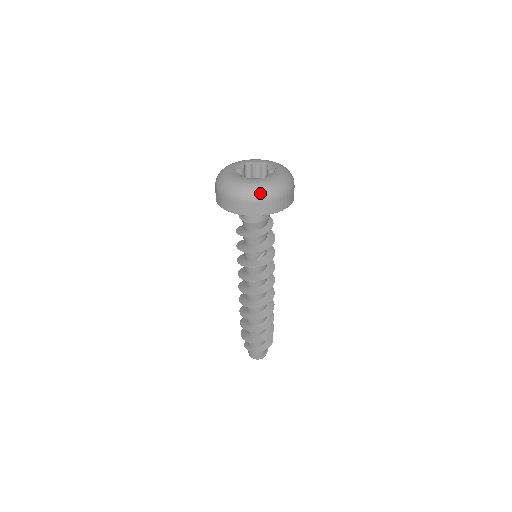
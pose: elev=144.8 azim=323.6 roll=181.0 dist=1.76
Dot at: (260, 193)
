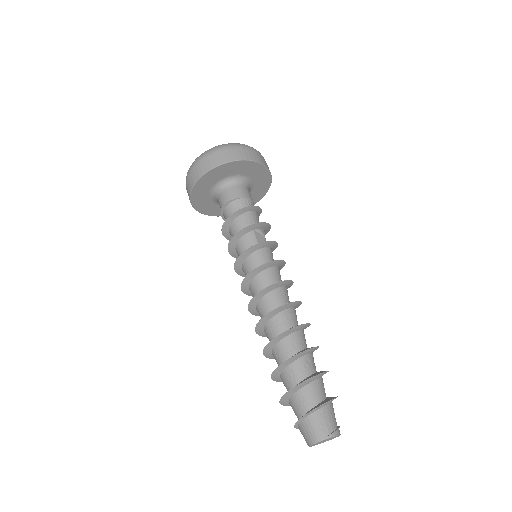
Dot at: (237, 144)
